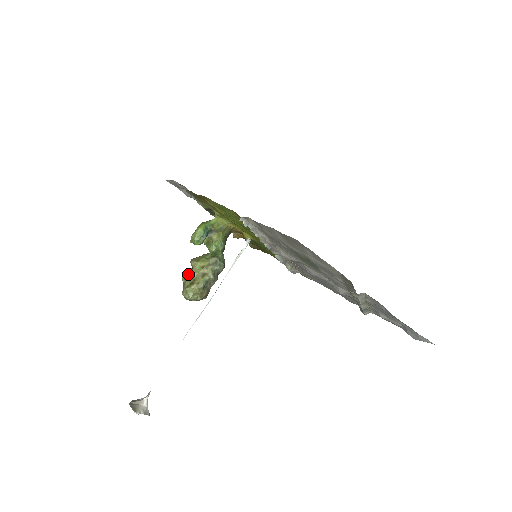
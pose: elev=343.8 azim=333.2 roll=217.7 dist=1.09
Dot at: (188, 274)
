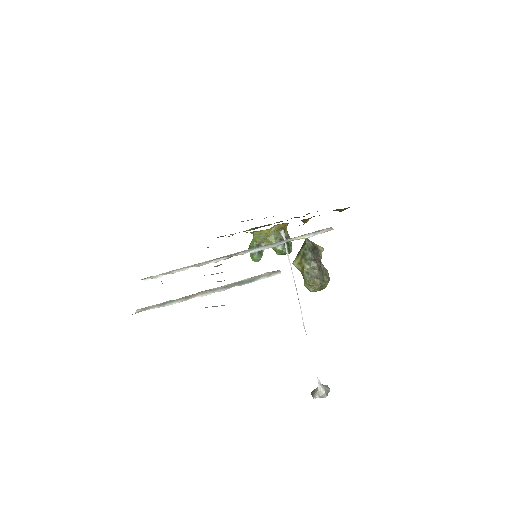
Dot at: occluded
